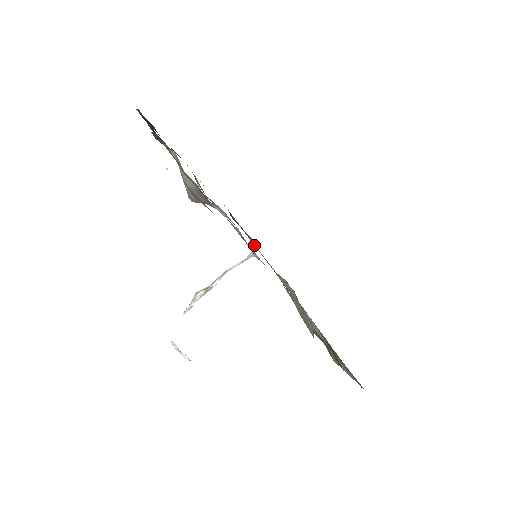
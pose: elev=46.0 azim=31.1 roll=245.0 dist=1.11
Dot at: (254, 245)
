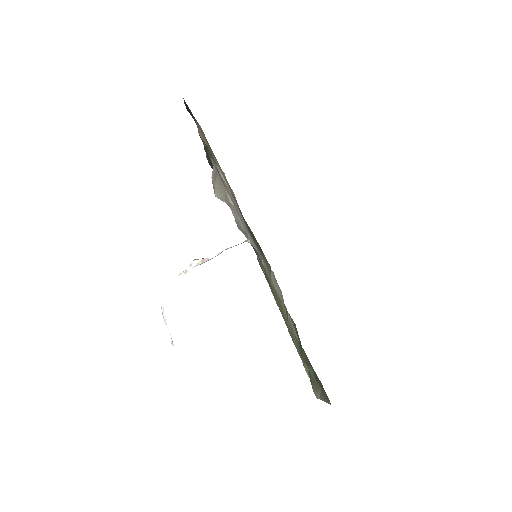
Dot at: occluded
